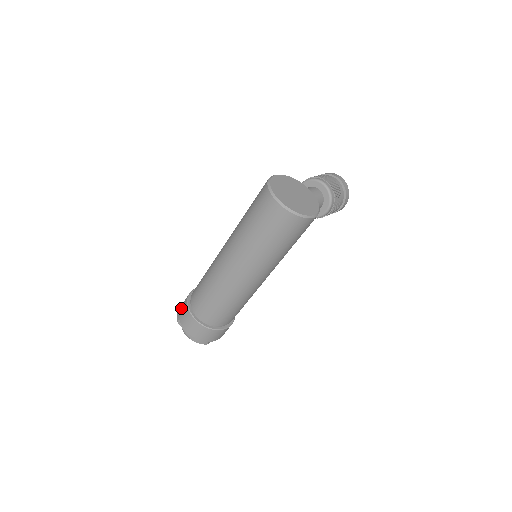
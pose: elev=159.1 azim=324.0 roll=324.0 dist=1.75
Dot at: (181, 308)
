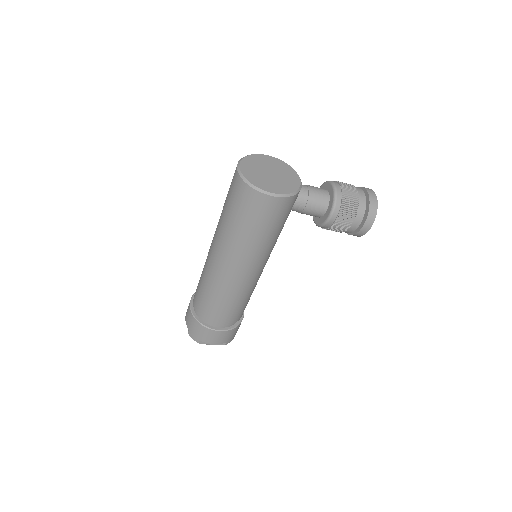
Dot at: occluded
